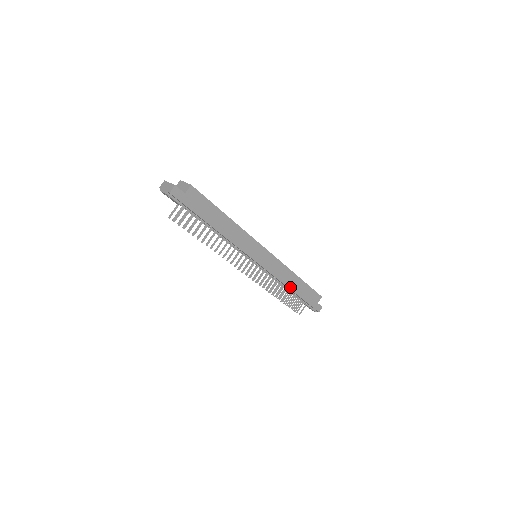
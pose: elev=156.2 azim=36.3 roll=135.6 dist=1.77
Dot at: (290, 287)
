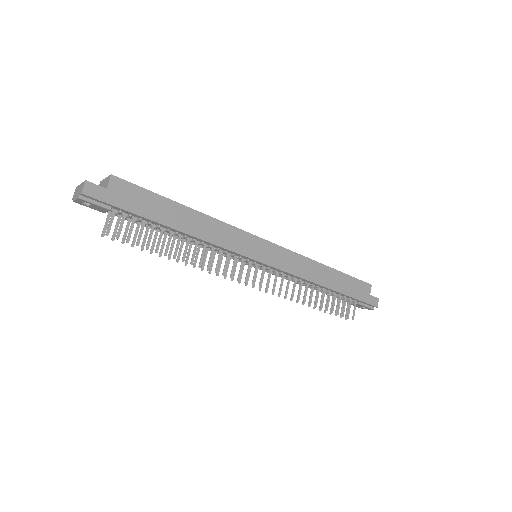
Dot at: (322, 284)
